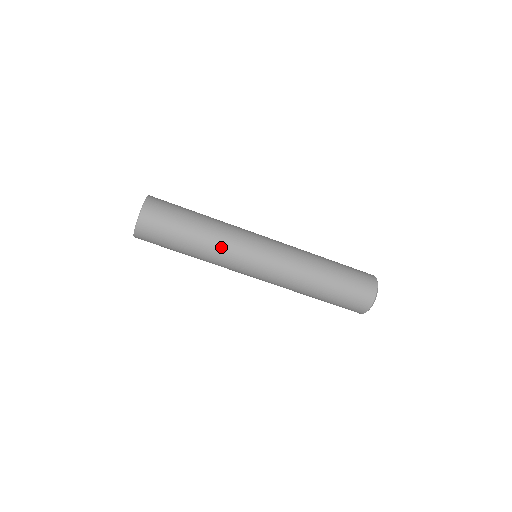
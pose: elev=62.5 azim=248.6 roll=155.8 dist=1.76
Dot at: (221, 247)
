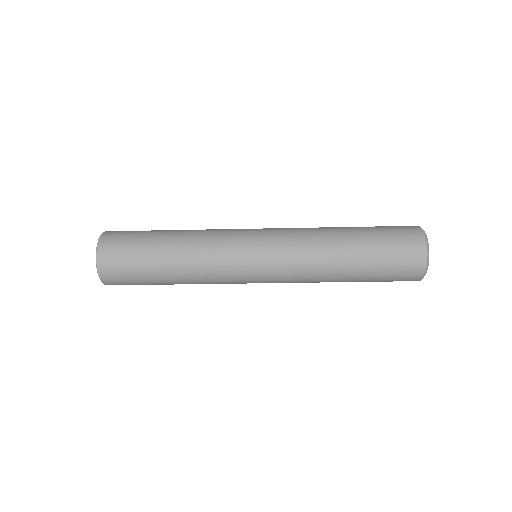
Dot at: (204, 272)
